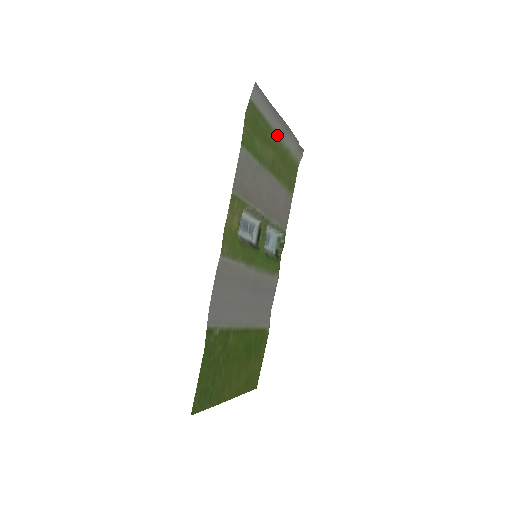
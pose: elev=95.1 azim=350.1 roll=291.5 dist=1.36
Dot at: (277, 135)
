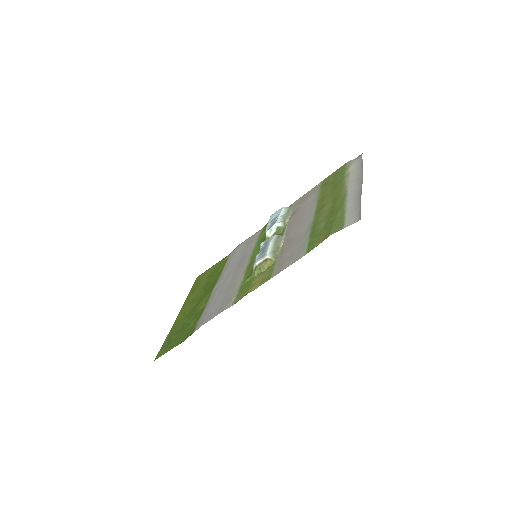
Dot at: (346, 190)
